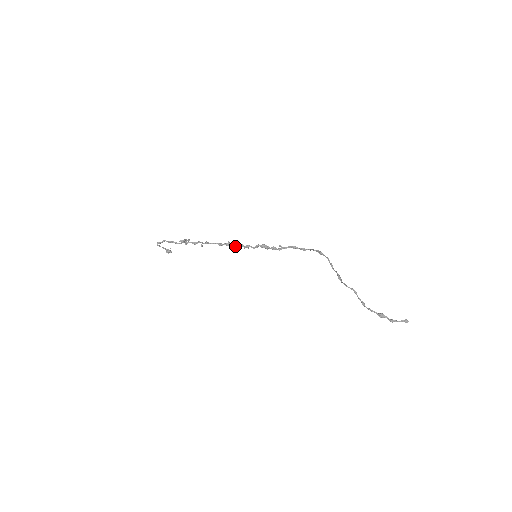
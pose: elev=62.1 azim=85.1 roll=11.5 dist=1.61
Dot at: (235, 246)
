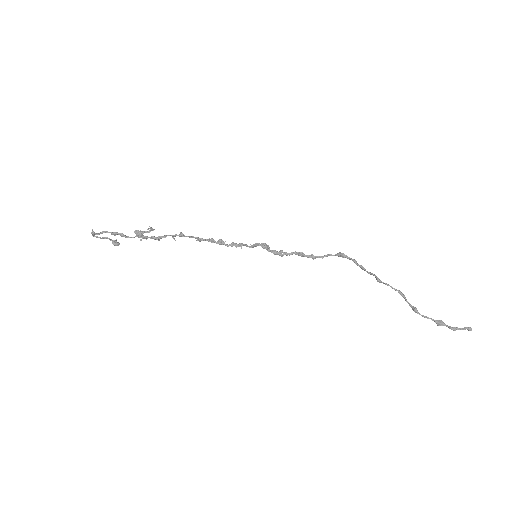
Dot at: (223, 243)
